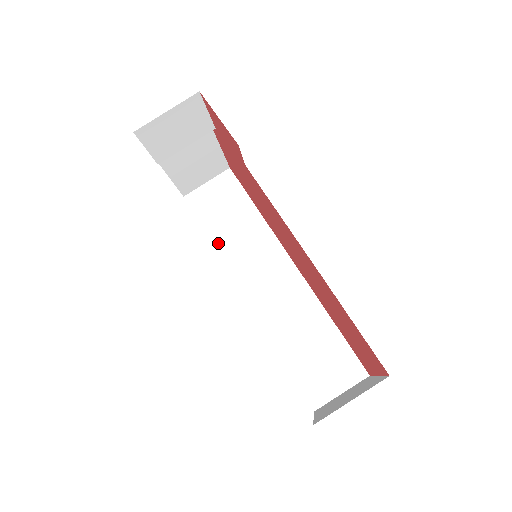
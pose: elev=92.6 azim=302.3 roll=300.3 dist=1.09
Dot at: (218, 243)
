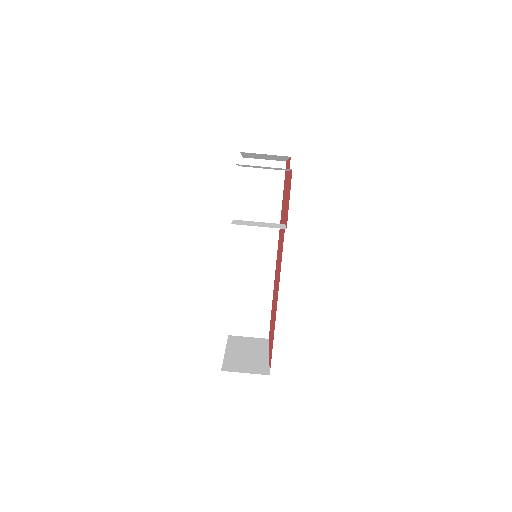
Dot at: (243, 207)
